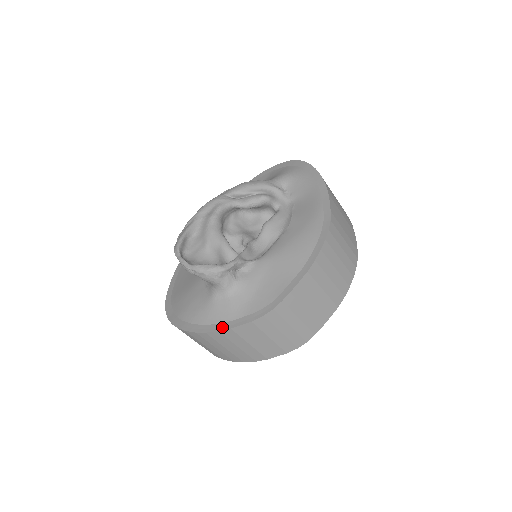
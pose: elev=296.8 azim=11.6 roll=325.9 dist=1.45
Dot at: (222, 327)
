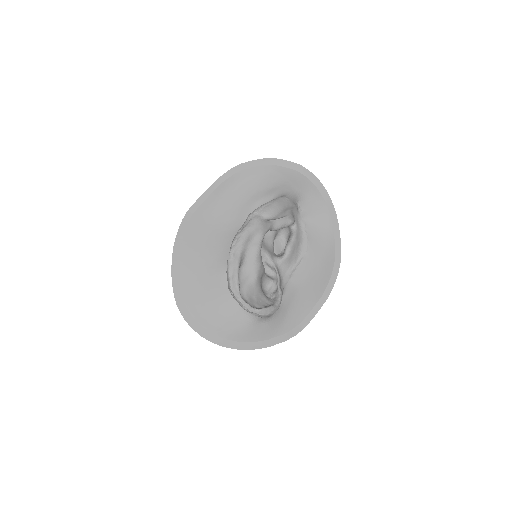
Dot at: (261, 345)
